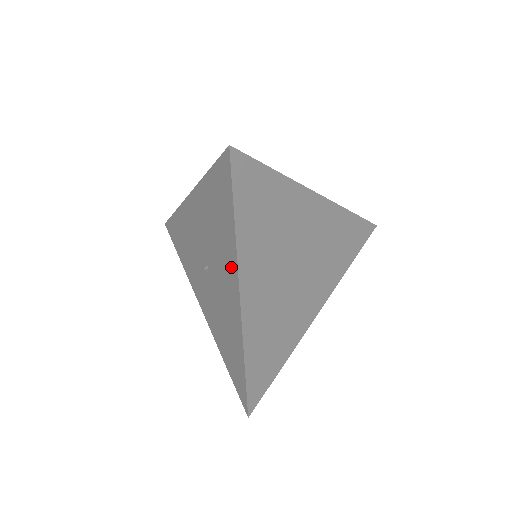
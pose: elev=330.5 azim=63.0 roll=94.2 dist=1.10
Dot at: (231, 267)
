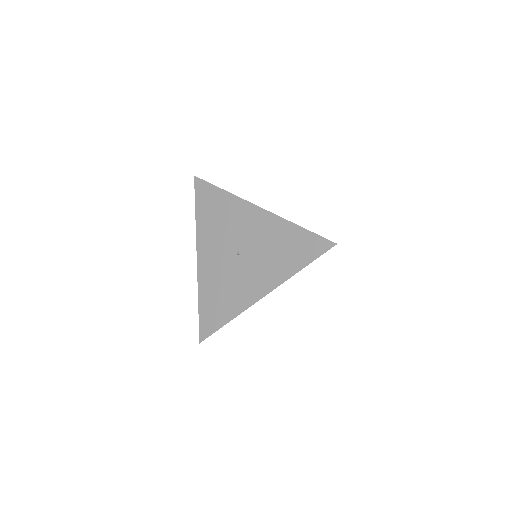
Dot at: (241, 208)
